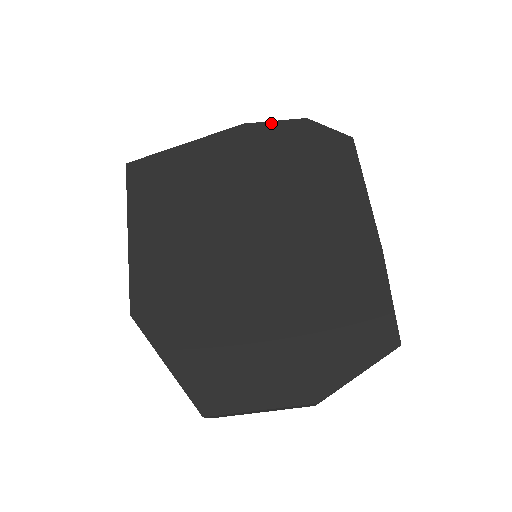
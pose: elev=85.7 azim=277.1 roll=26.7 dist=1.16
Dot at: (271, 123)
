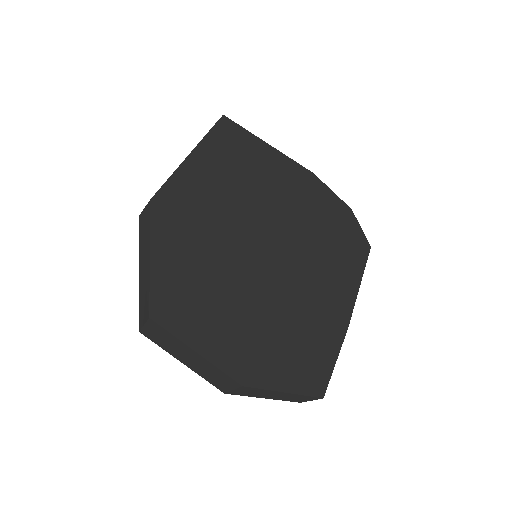
Dot at: (330, 190)
